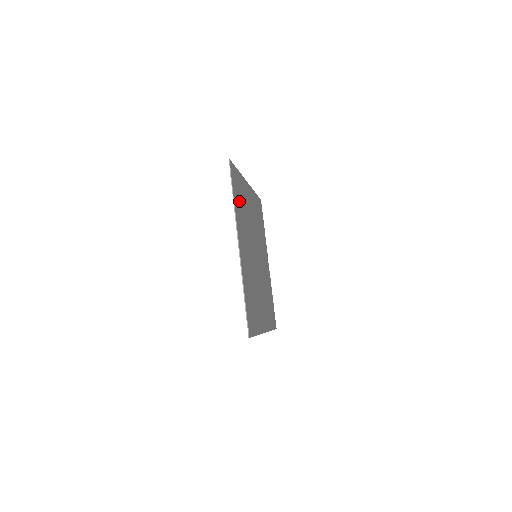
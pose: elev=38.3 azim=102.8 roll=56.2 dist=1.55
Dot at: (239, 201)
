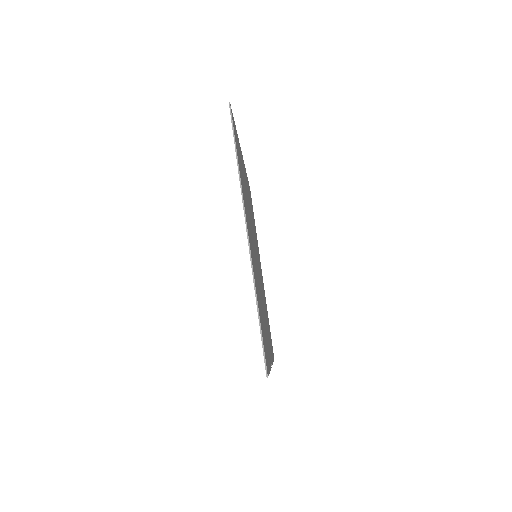
Dot at: occluded
